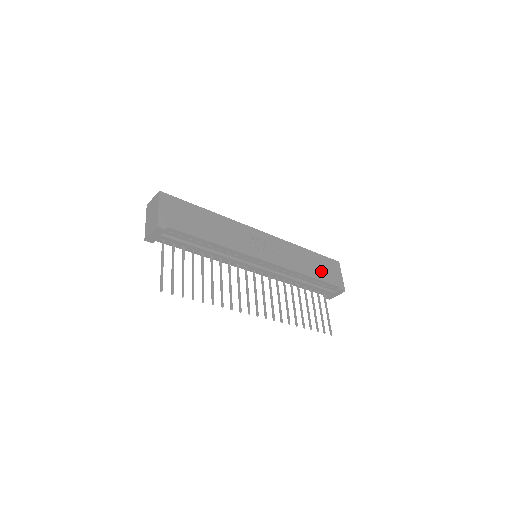
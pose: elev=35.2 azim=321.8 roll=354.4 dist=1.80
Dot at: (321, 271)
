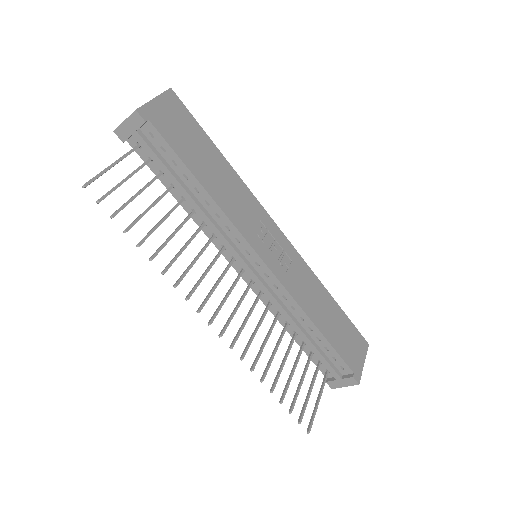
Dot at: (337, 334)
